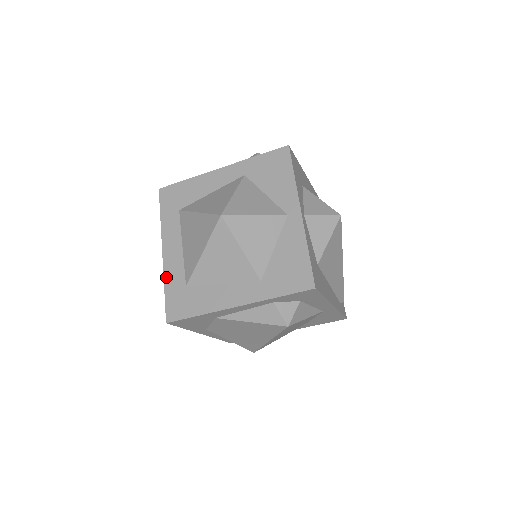
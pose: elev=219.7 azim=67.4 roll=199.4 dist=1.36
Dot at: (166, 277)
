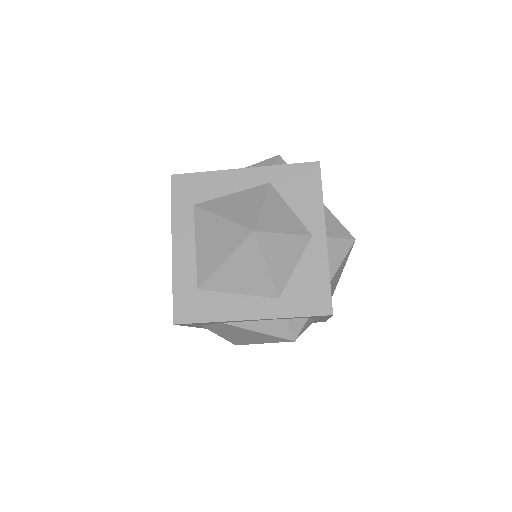
Dot at: (175, 275)
